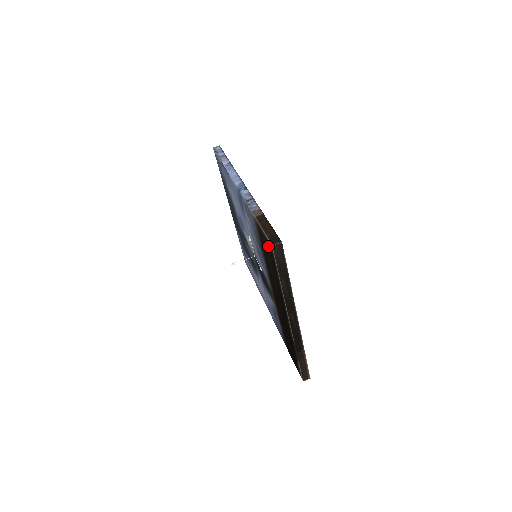
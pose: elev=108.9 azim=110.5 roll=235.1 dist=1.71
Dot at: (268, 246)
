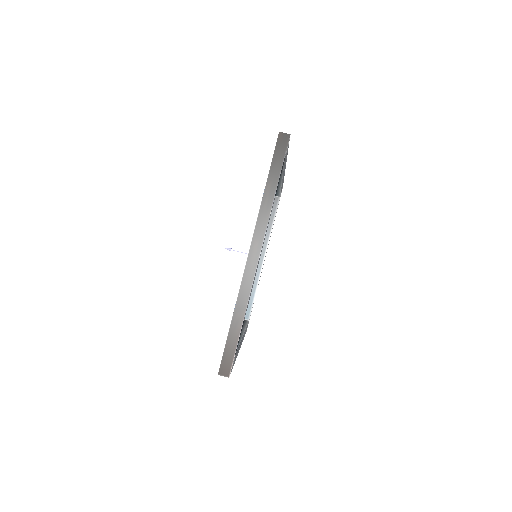
Dot at: occluded
